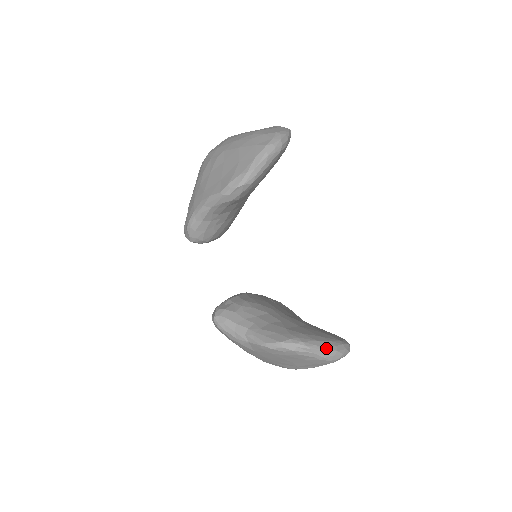
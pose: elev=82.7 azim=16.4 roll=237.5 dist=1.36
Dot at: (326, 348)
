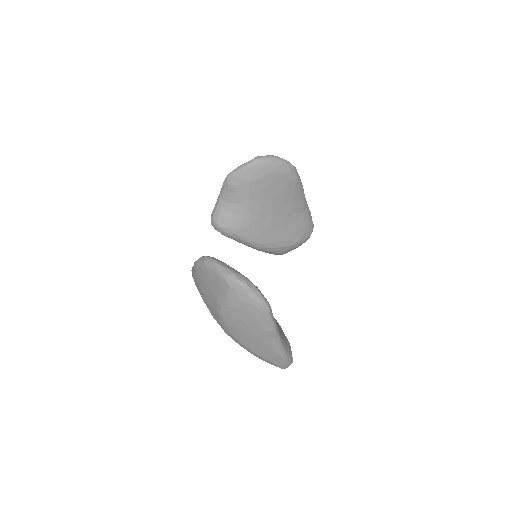
Dot at: (226, 267)
